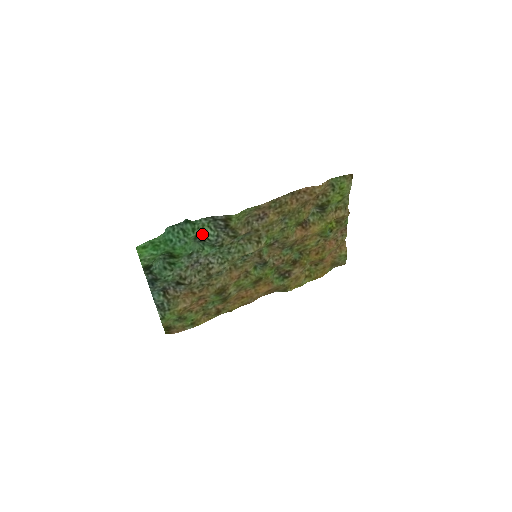
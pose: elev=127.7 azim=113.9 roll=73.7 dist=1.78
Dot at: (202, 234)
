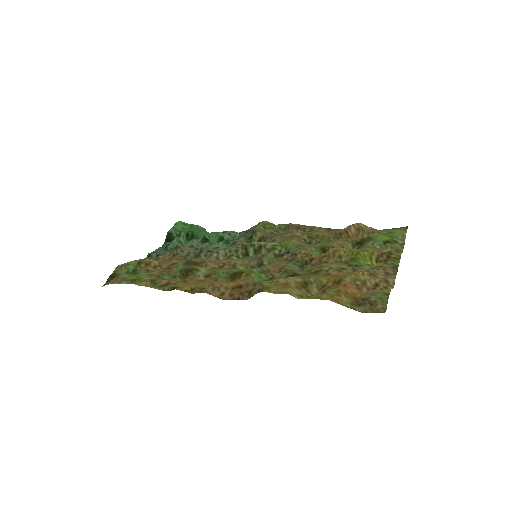
Dot at: occluded
